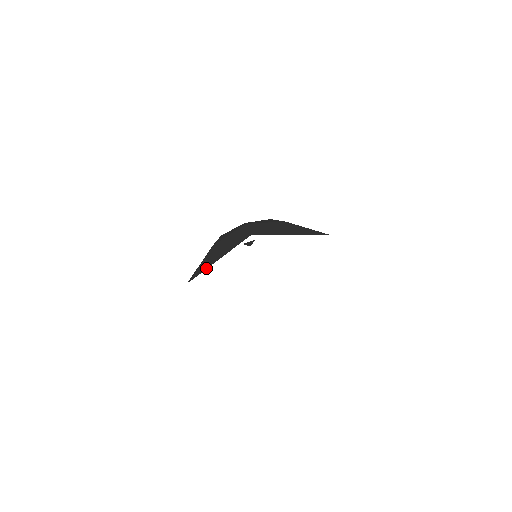
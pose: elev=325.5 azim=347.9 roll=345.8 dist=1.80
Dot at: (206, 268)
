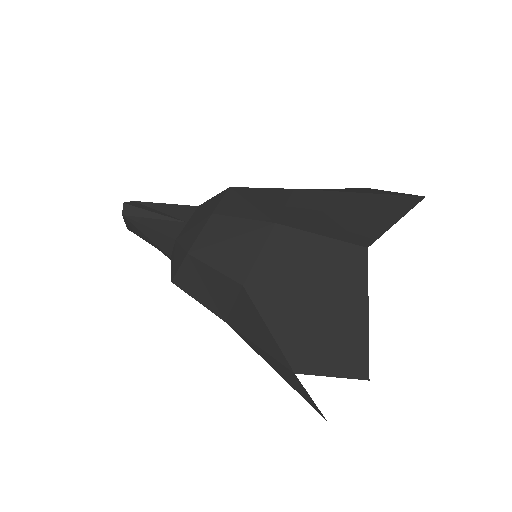
Dot at: (365, 341)
